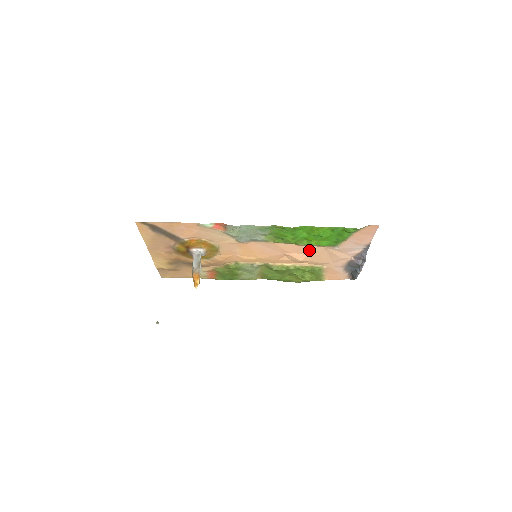
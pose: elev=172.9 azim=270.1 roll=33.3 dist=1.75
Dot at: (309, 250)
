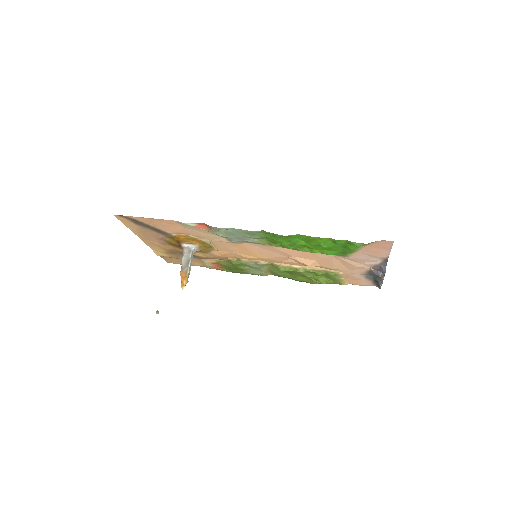
Dot at: (316, 256)
